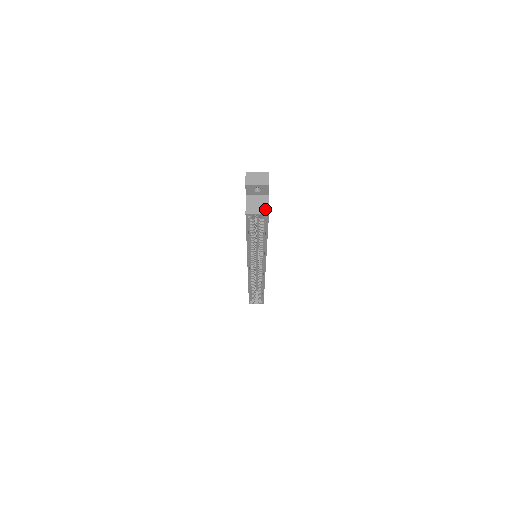
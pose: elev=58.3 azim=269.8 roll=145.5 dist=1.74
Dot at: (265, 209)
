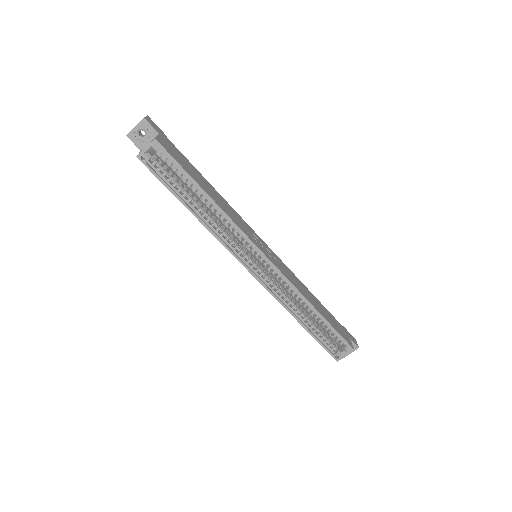
Dot at: (153, 140)
